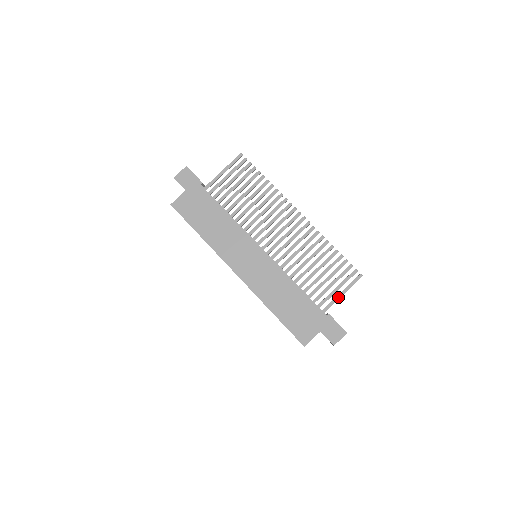
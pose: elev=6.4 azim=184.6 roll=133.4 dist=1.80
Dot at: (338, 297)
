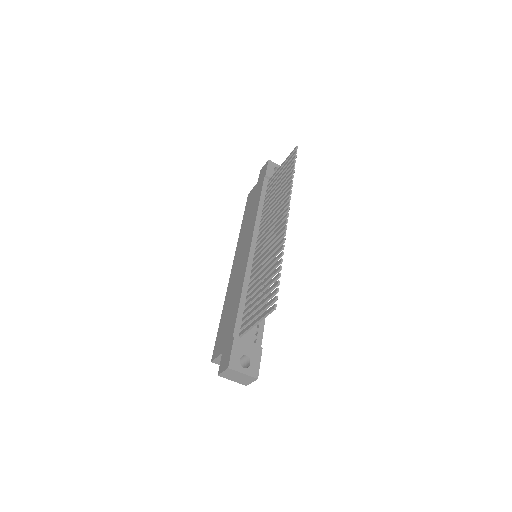
Dot at: (252, 324)
